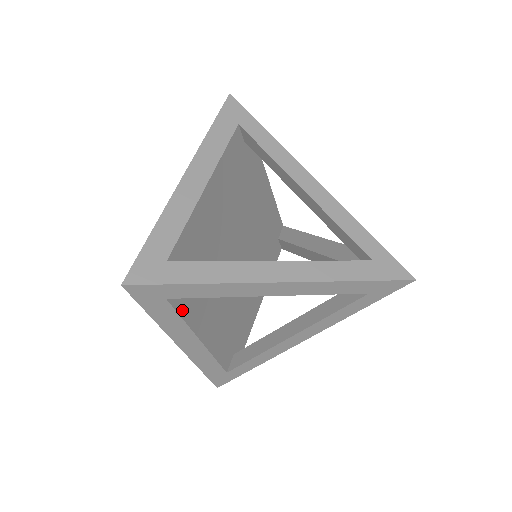
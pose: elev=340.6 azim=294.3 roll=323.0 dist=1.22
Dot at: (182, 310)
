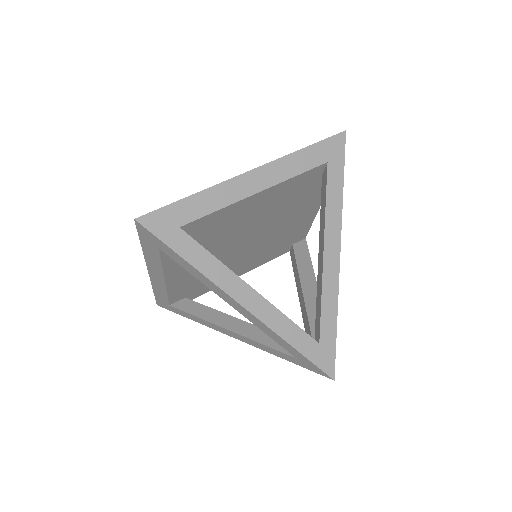
Dot at: (205, 292)
